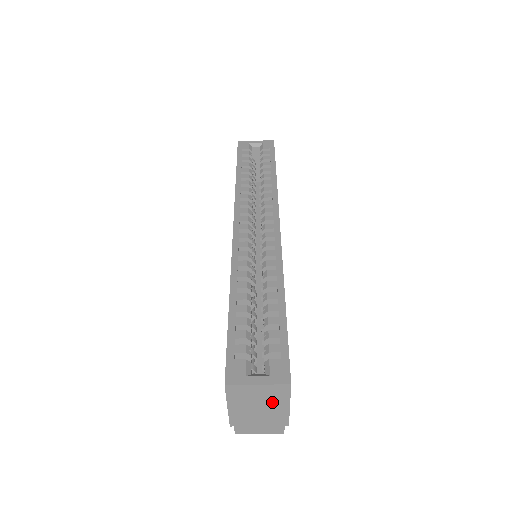
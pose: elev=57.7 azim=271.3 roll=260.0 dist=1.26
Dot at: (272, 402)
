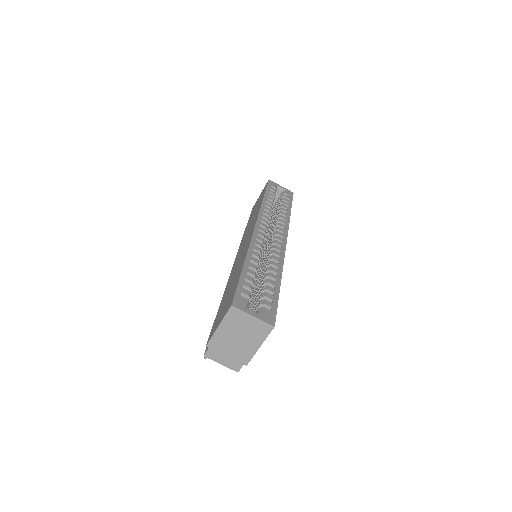
Dot at: (251, 337)
